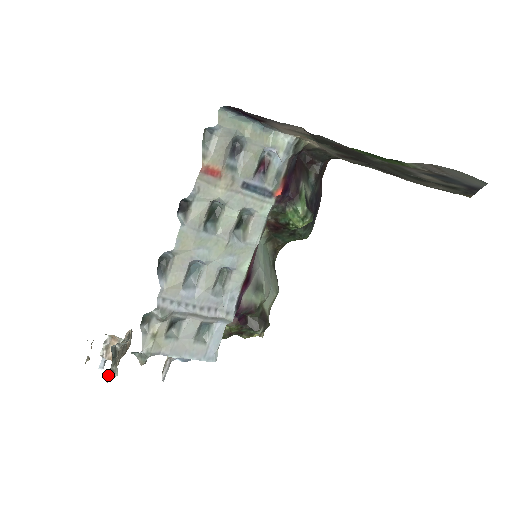
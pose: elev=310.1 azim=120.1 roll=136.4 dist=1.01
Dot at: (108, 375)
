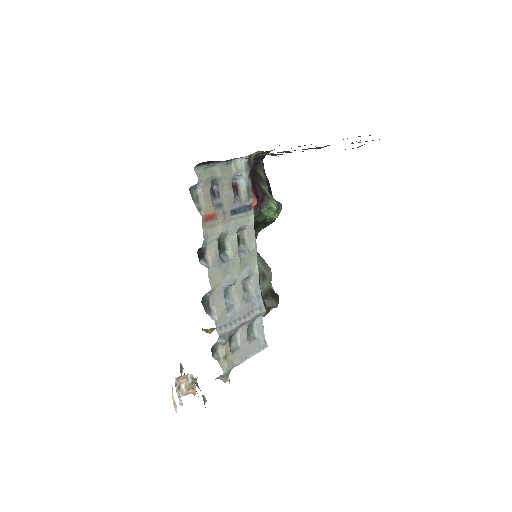
Dot at: occluded
